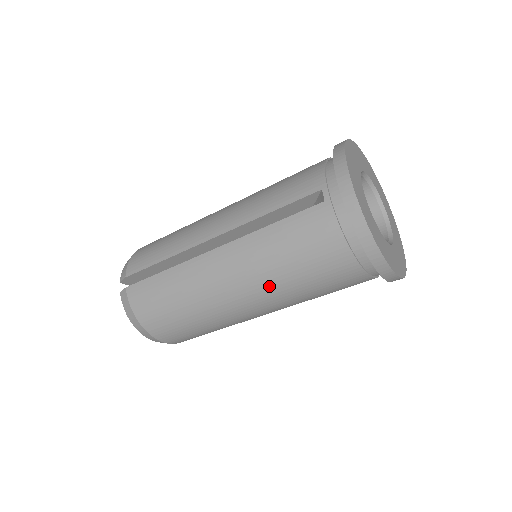
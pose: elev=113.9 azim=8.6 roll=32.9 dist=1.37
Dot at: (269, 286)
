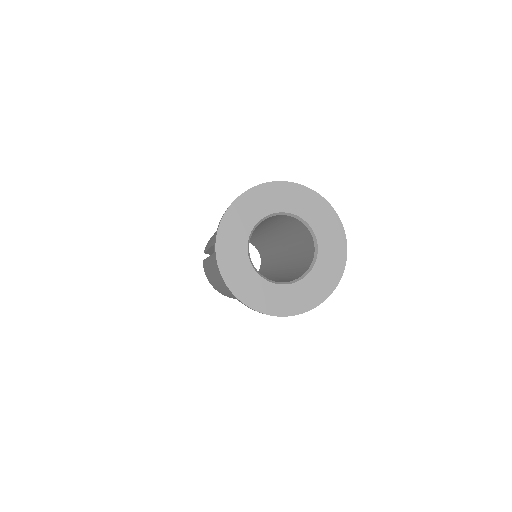
Dot at: occluded
